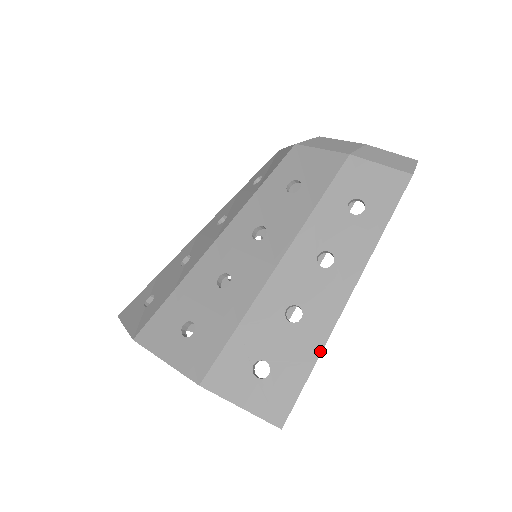
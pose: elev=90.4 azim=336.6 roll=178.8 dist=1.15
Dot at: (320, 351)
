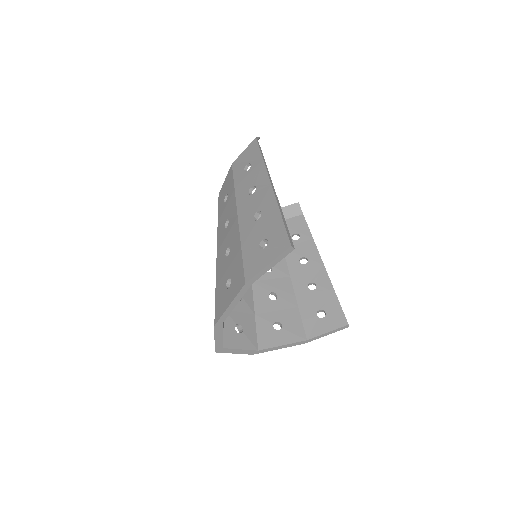
Dot at: (278, 209)
